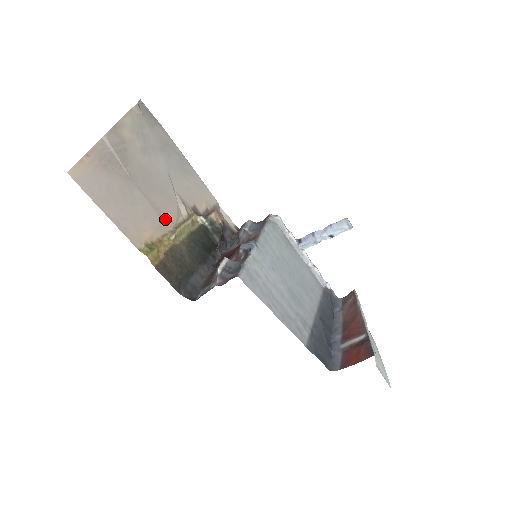
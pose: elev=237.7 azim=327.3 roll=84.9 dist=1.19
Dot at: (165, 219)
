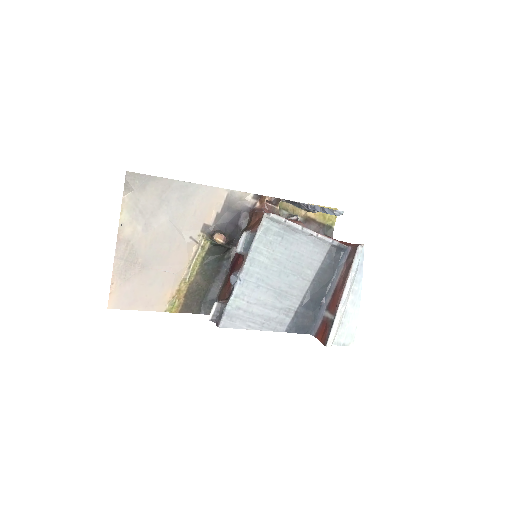
Dot at: (178, 270)
